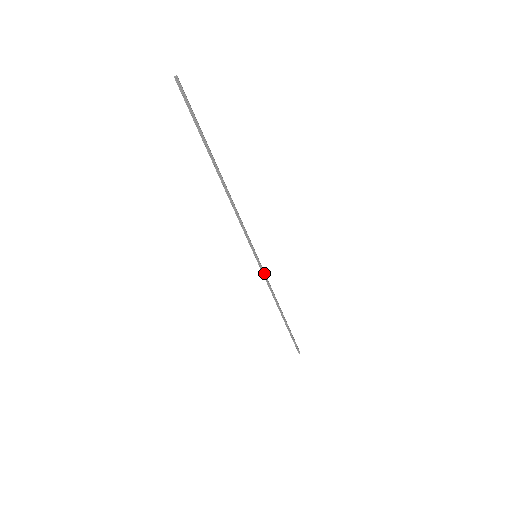
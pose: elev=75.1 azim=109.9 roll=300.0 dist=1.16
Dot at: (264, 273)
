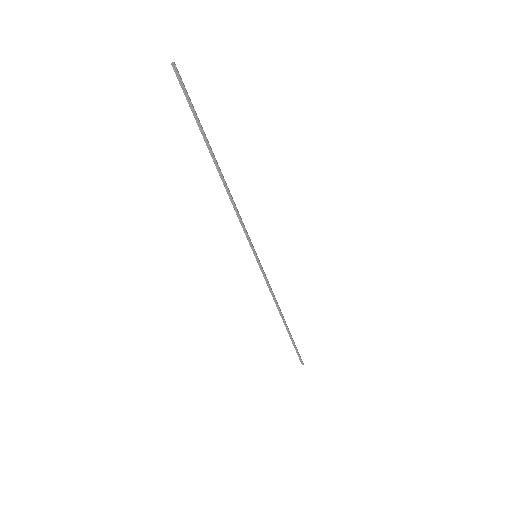
Dot at: (264, 275)
